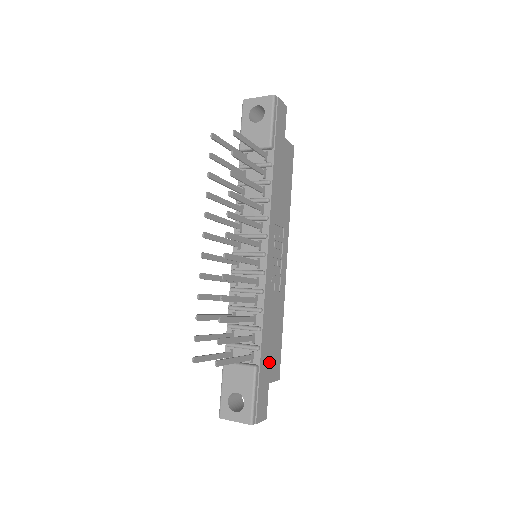
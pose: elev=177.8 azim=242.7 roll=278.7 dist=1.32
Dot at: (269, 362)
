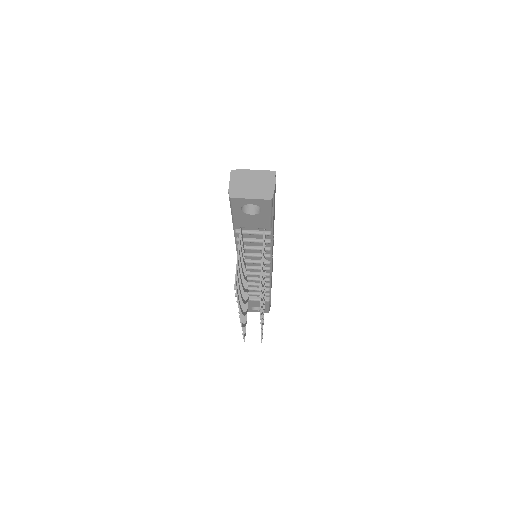
Dot at: occluded
